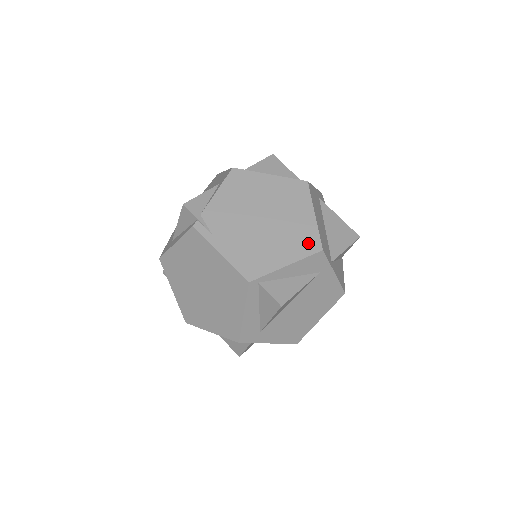
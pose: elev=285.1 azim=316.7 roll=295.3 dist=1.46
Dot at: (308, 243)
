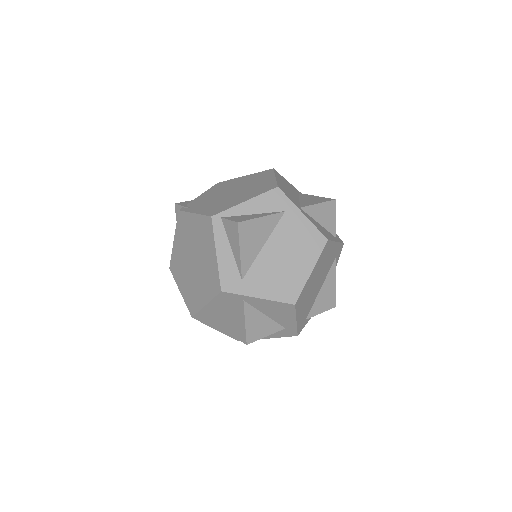
Dot at: (266, 188)
